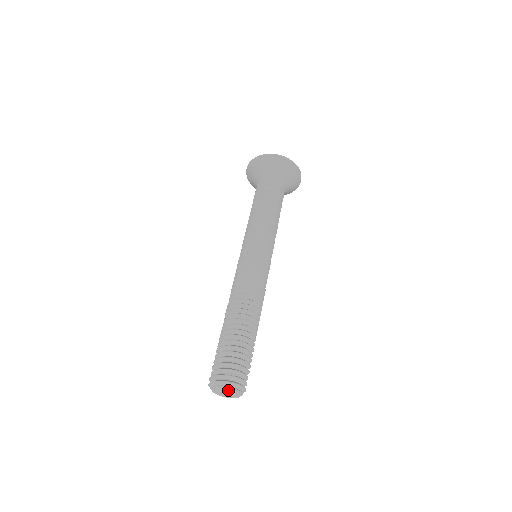
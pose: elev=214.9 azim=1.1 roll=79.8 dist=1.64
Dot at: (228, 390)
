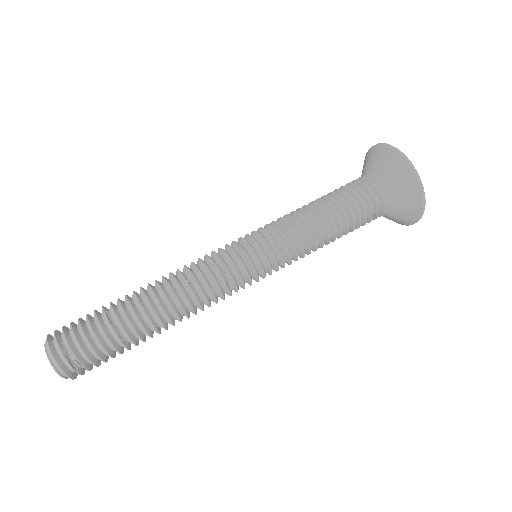
Dot at: (55, 366)
